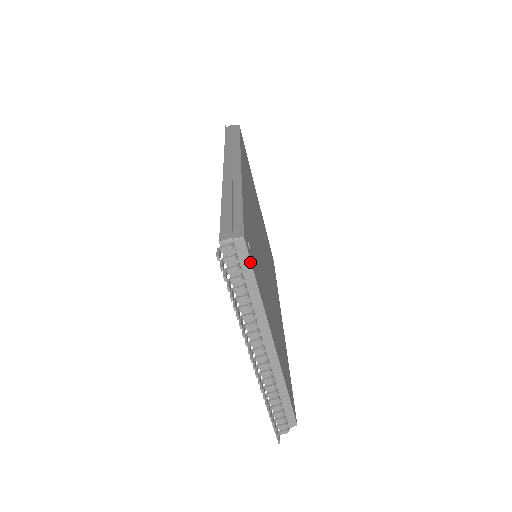
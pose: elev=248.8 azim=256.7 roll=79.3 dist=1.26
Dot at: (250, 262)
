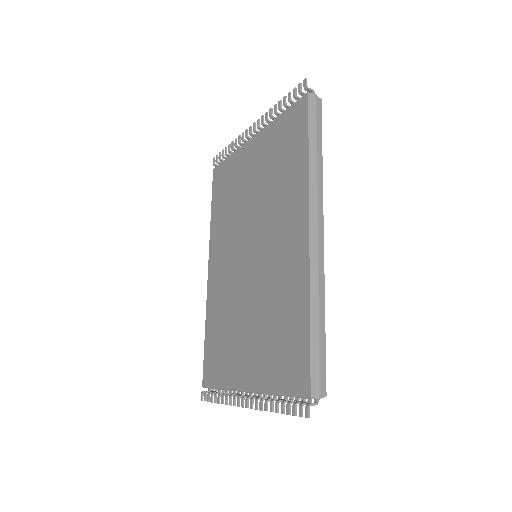
Dot at: occluded
